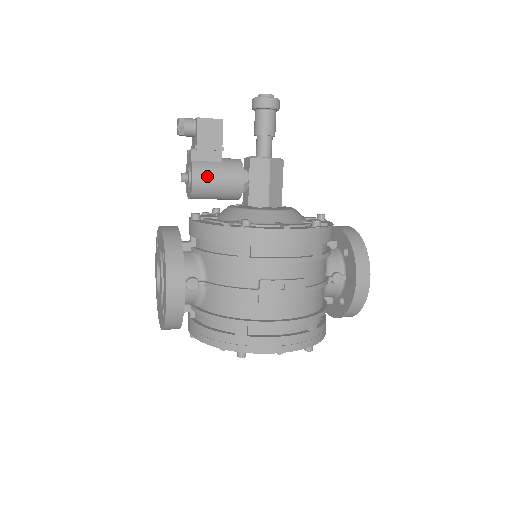
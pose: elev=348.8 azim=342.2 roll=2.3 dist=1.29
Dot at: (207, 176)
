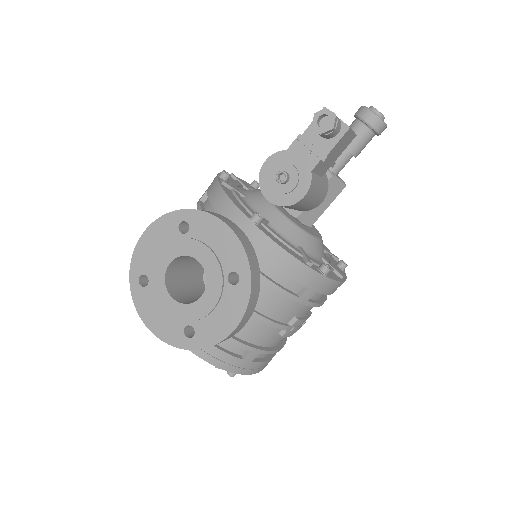
Dot at: (312, 195)
